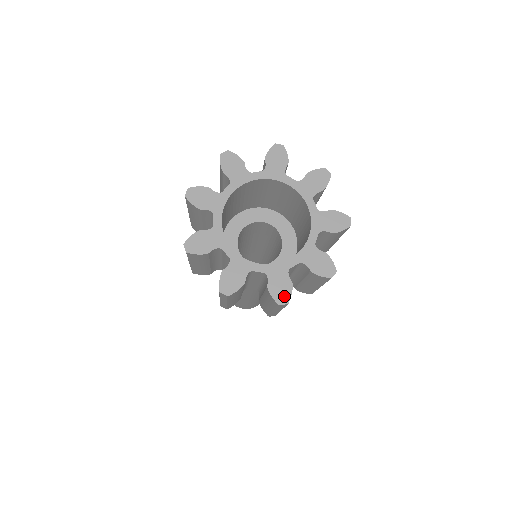
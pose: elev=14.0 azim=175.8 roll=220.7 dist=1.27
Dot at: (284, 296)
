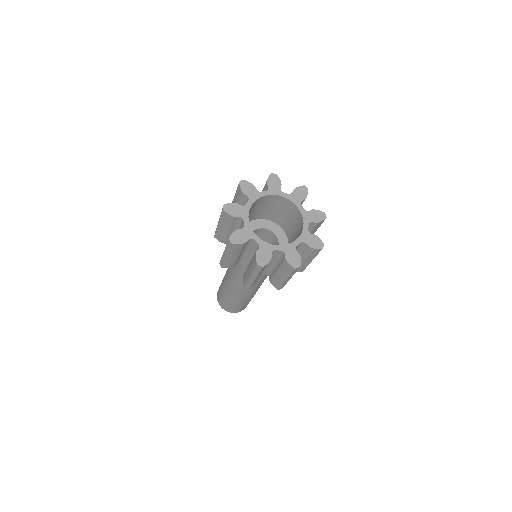
Dot at: (263, 262)
